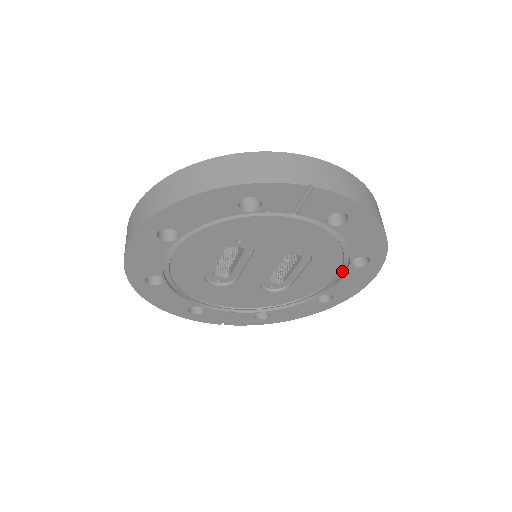
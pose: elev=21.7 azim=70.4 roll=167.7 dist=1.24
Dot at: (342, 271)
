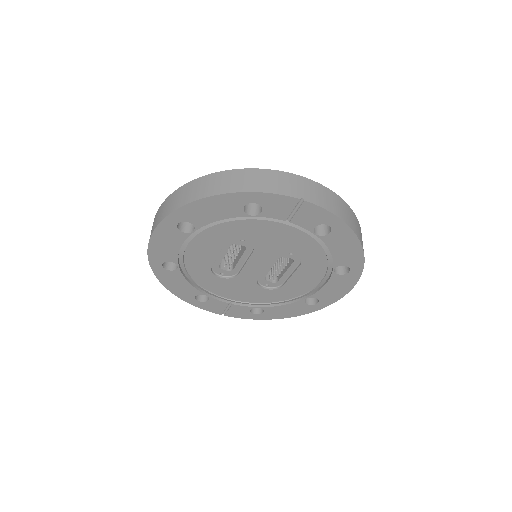
Dot at: (327, 277)
